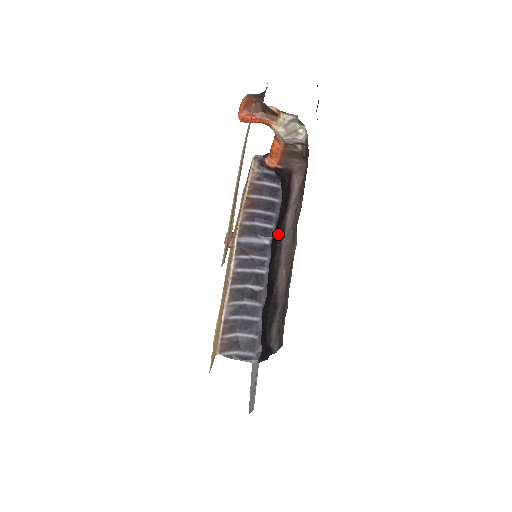
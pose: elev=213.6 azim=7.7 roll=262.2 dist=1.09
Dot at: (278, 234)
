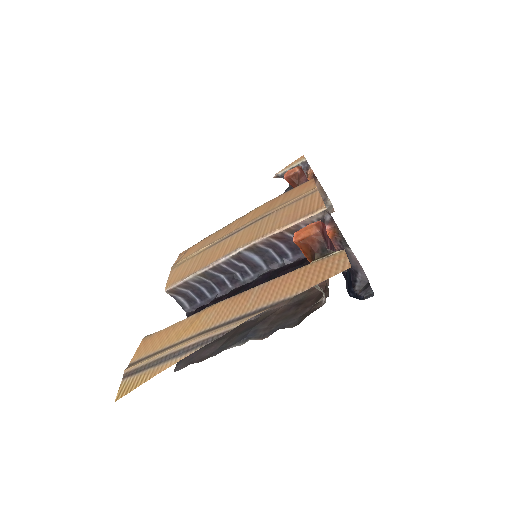
Dot at: occluded
